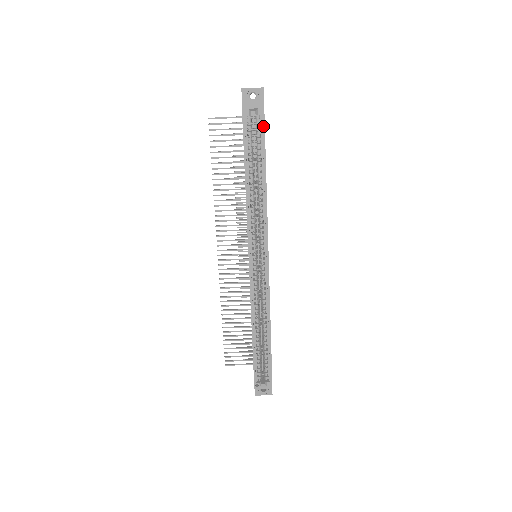
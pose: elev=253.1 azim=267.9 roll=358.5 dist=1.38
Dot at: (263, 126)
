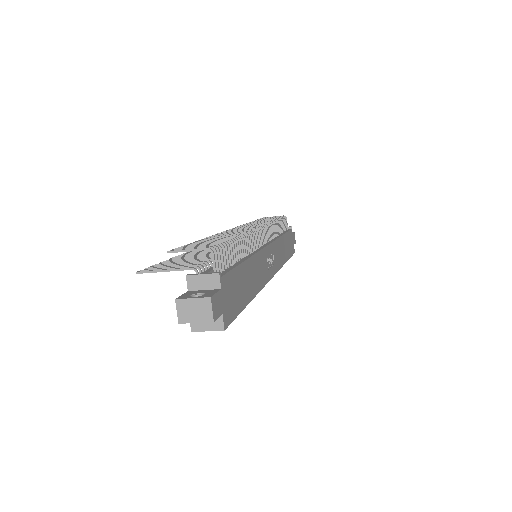
Dot at: (230, 321)
